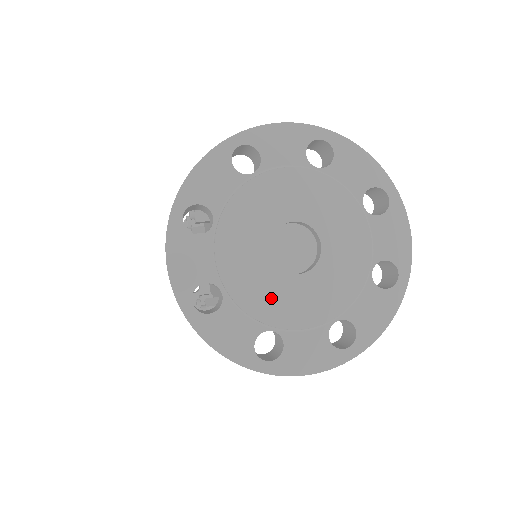
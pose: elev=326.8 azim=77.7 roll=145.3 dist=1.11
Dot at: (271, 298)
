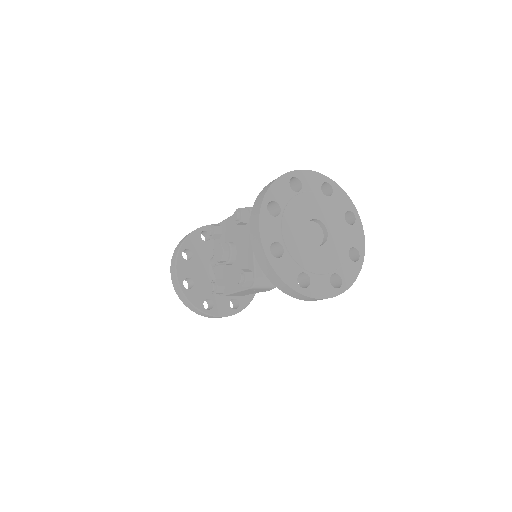
Dot at: (306, 255)
